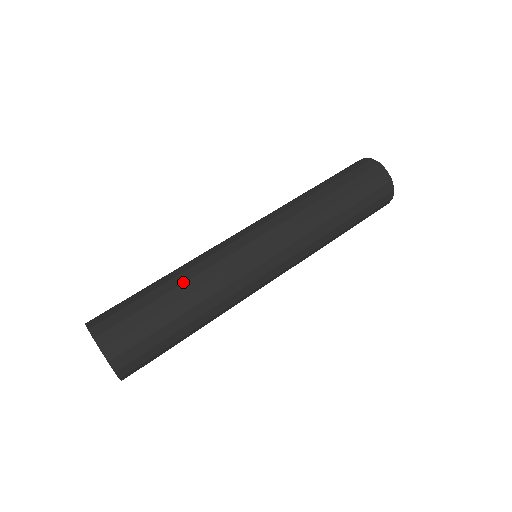
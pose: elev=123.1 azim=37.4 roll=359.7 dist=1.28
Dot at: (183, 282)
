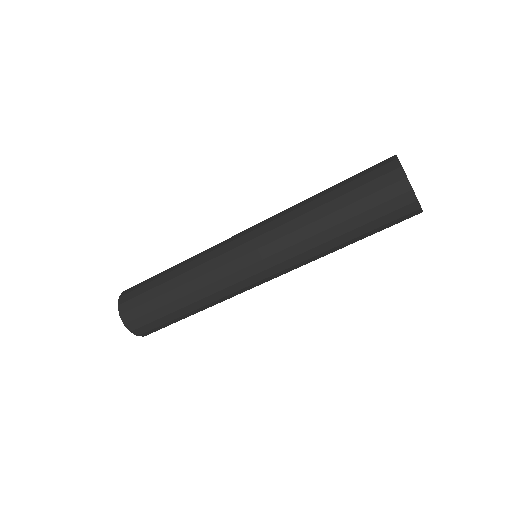
Dot at: (184, 295)
